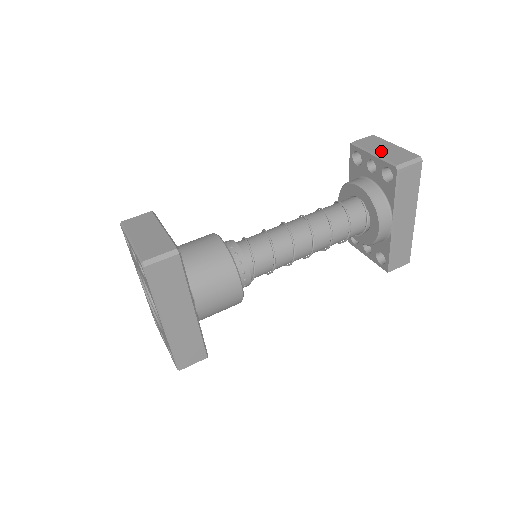
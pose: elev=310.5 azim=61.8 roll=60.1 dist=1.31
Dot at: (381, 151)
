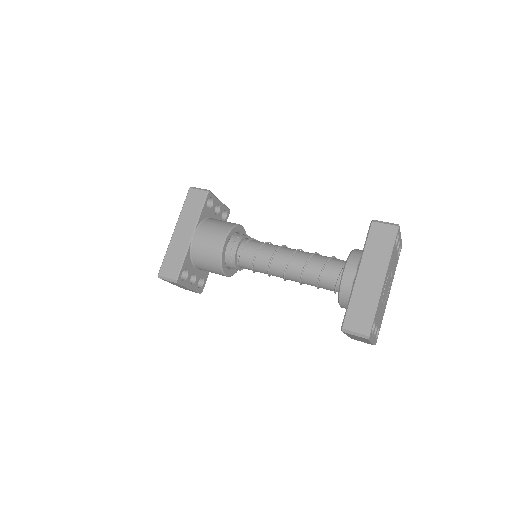
Dot at: occluded
